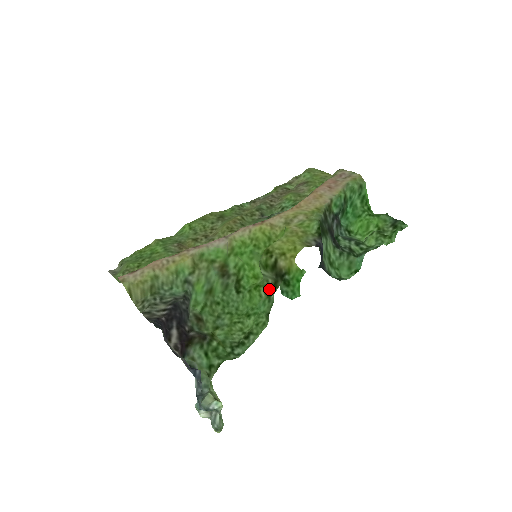
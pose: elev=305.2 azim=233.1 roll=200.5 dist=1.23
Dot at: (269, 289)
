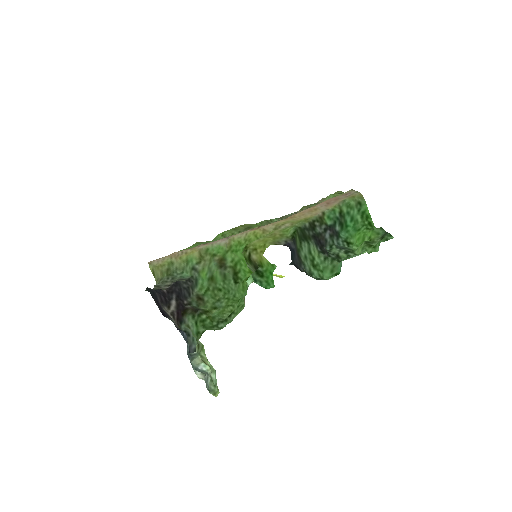
Dot at: occluded
